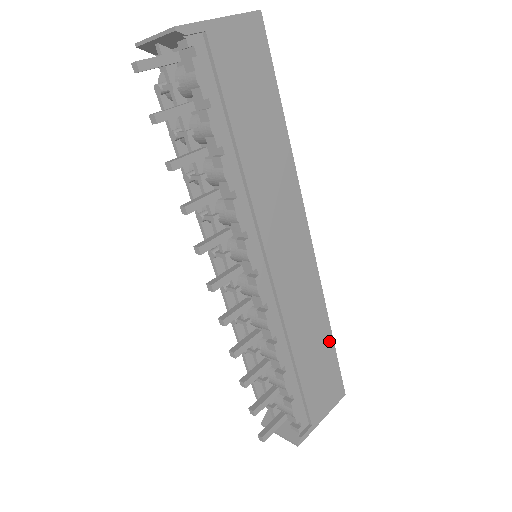
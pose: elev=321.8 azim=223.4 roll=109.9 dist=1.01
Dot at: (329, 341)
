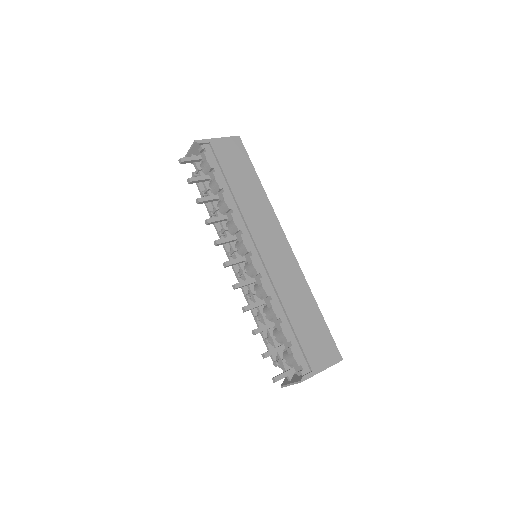
Dot at: (317, 312)
